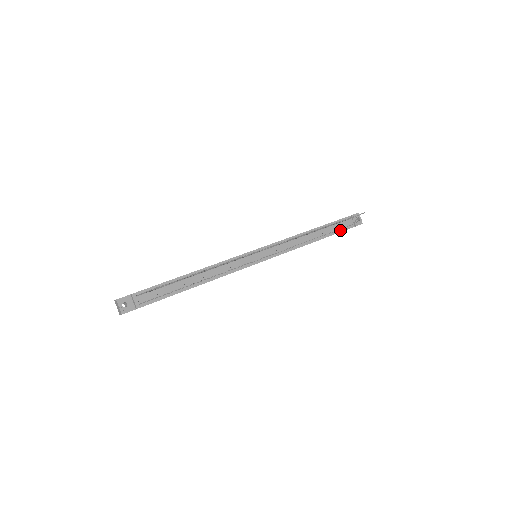
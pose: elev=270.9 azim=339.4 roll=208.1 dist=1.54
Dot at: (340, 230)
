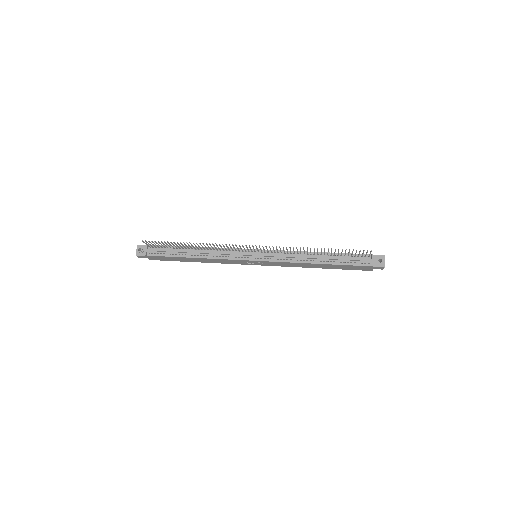
Dot at: (351, 263)
